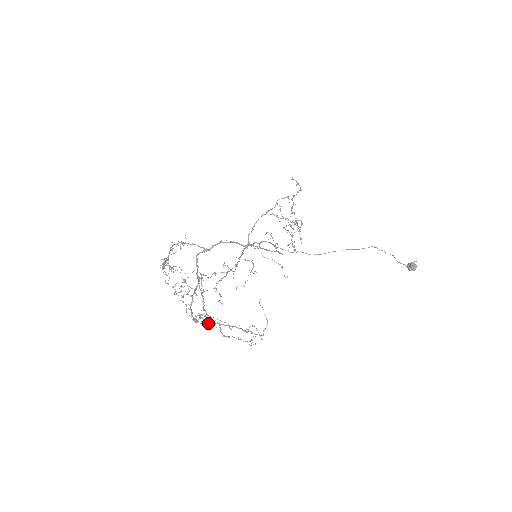
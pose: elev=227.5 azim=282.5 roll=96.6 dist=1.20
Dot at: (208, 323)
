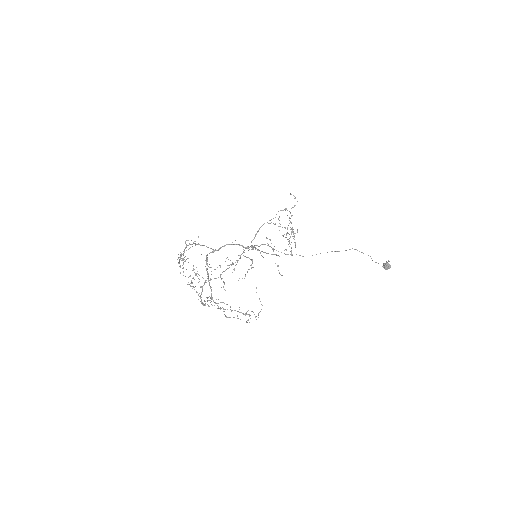
Dot at: (214, 305)
